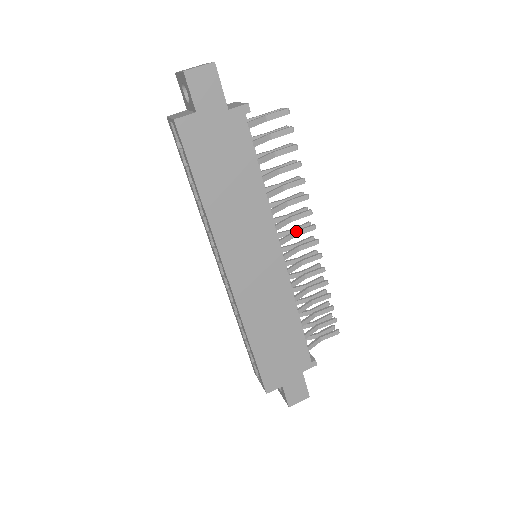
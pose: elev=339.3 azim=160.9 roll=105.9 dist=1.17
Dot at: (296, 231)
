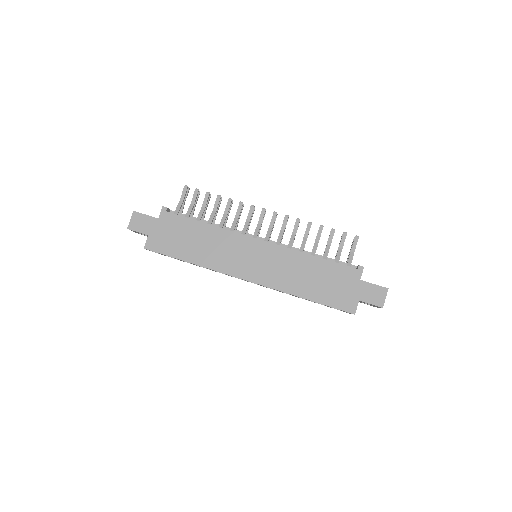
Dot at: (258, 222)
